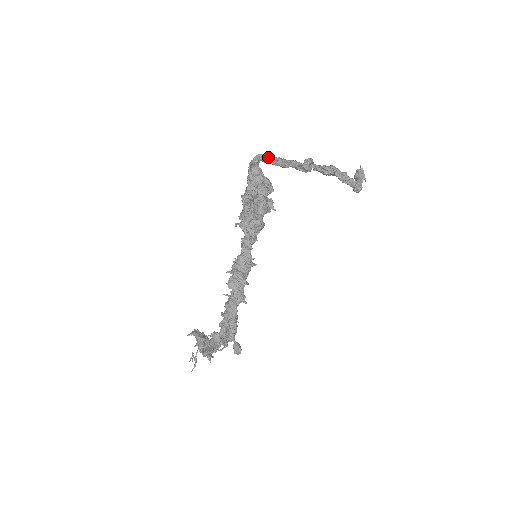
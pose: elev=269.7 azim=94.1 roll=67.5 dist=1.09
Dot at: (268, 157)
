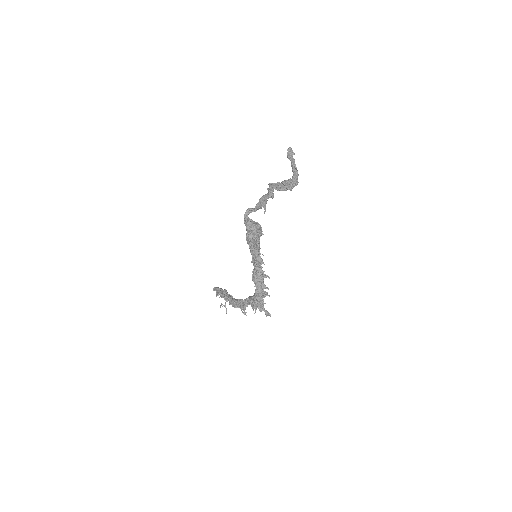
Dot at: (253, 210)
